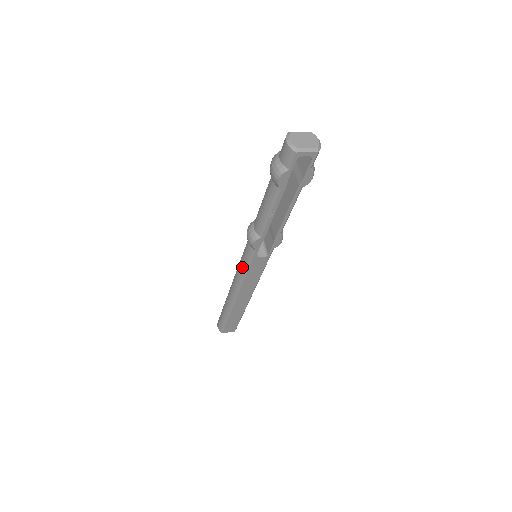
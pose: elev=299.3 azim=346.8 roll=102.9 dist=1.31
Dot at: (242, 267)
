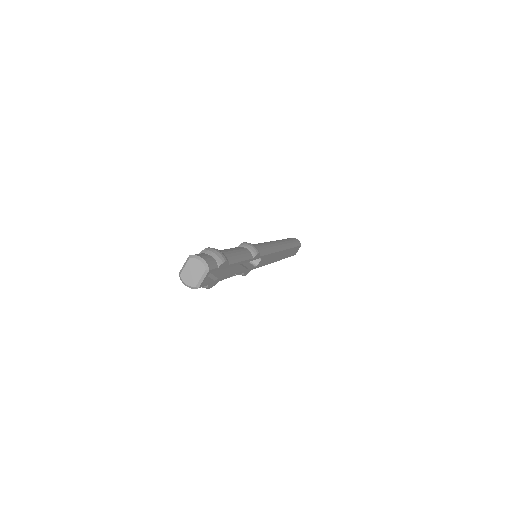
Dot at: occluded
